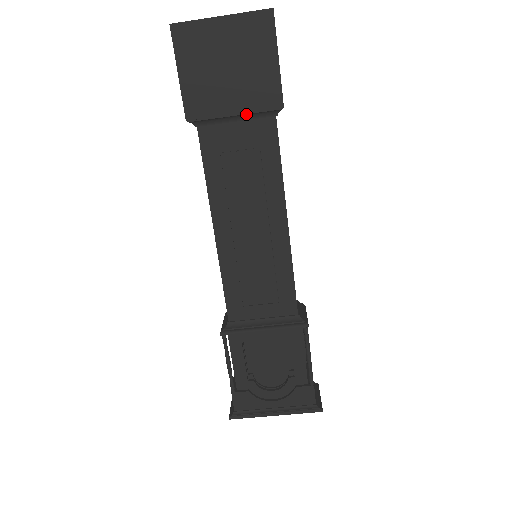
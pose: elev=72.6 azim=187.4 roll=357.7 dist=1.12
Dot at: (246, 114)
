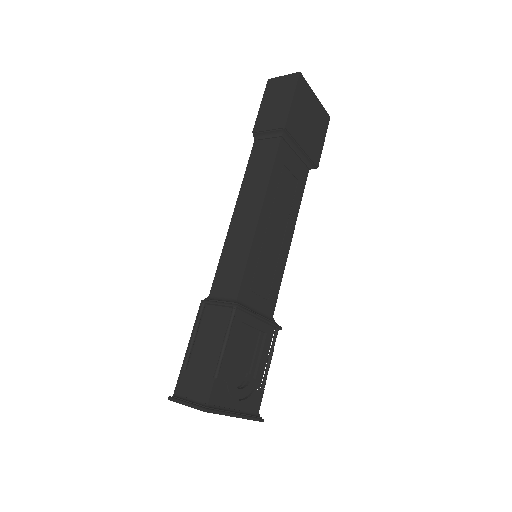
Dot at: (305, 155)
